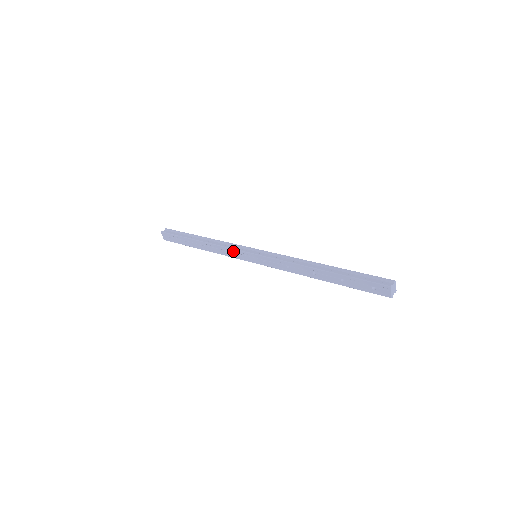
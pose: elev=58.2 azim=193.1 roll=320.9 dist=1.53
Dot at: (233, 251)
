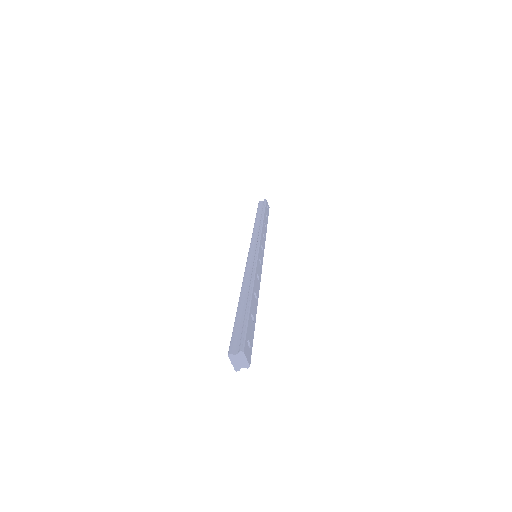
Dot at: occluded
